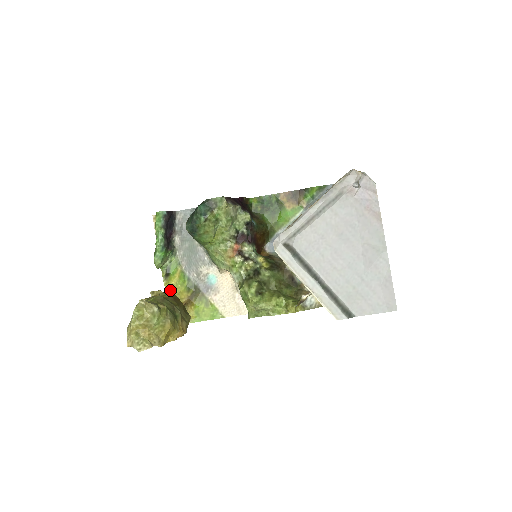
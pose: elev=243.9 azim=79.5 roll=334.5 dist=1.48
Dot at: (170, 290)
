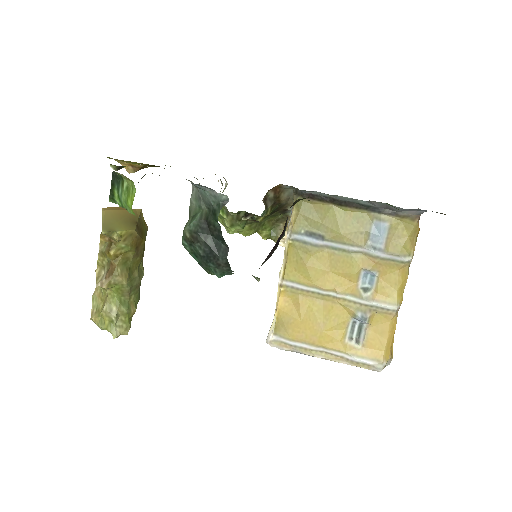
Dot at: occluded
